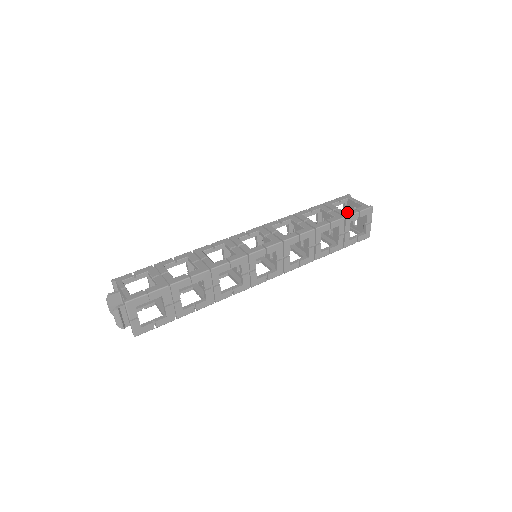
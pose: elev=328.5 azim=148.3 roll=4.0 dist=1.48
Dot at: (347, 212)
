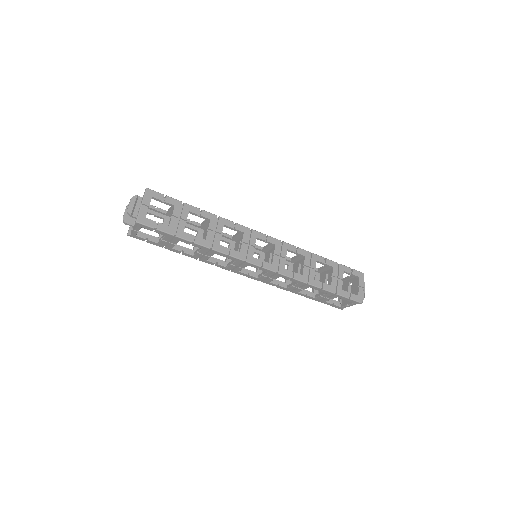
Dot at: occluded
